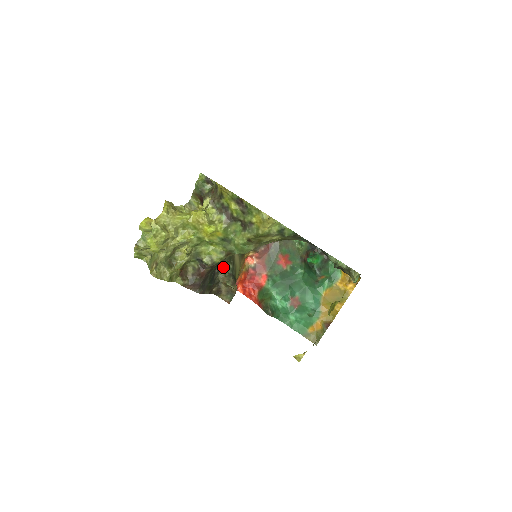
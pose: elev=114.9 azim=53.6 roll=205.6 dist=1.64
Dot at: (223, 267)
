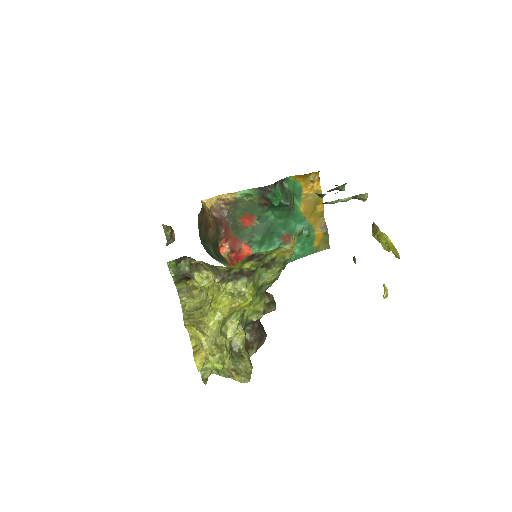
Dot at: occluded
